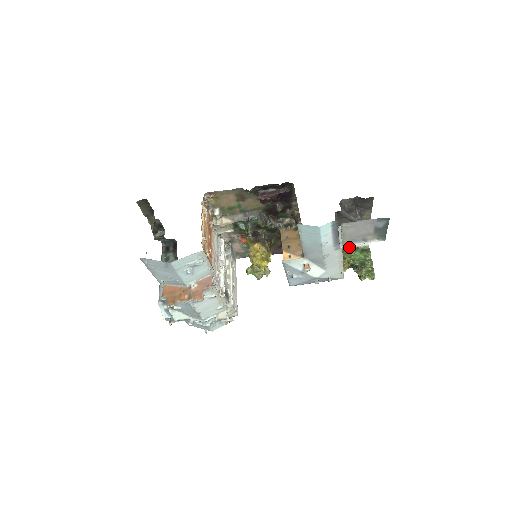
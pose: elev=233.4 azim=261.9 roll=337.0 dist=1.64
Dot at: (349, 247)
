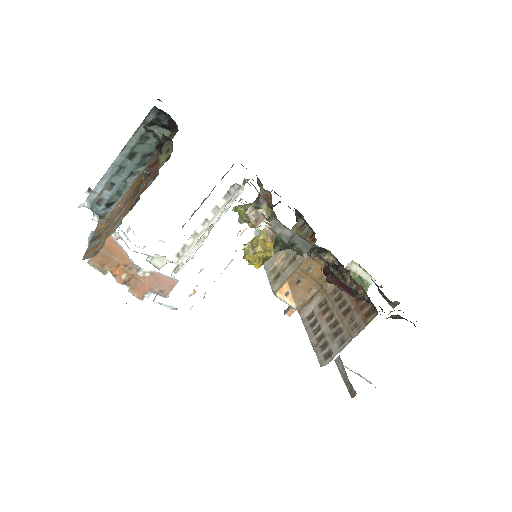
Dot at: (355, 272)
